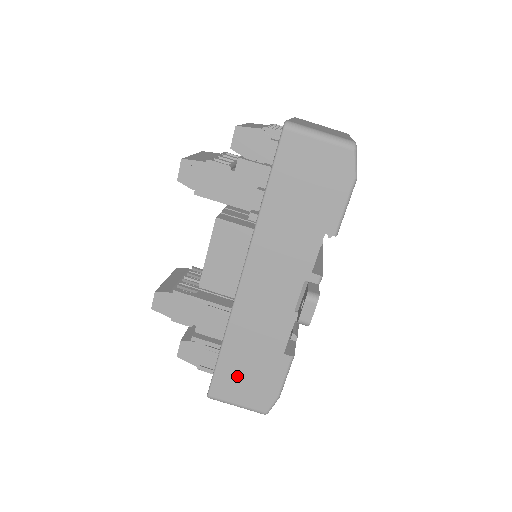
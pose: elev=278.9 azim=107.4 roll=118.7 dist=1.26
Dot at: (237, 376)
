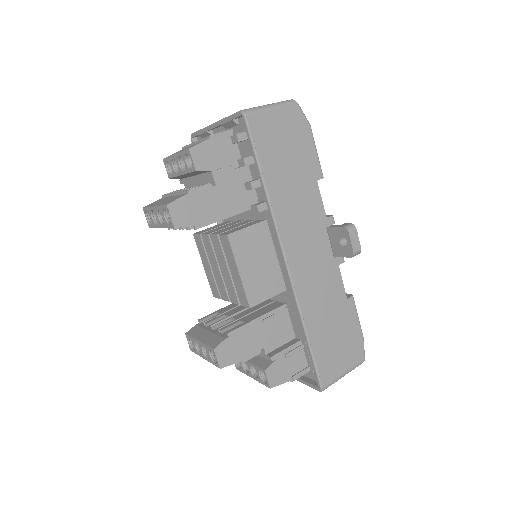
Dot at: (331, 349)
